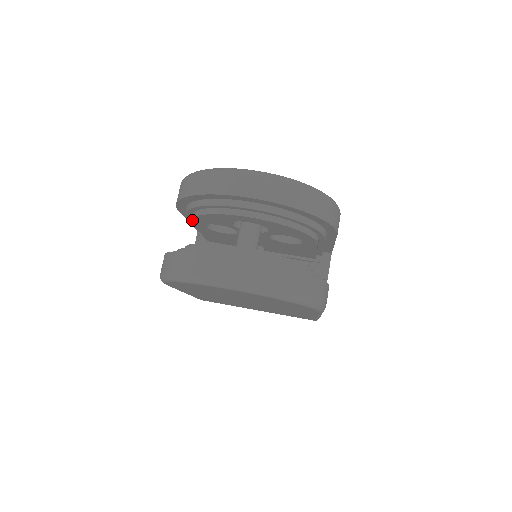
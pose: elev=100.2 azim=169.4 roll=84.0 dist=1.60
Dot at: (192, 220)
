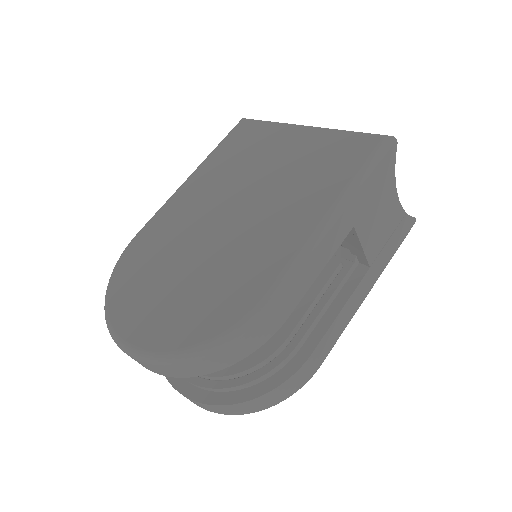
Dot at: occluded
